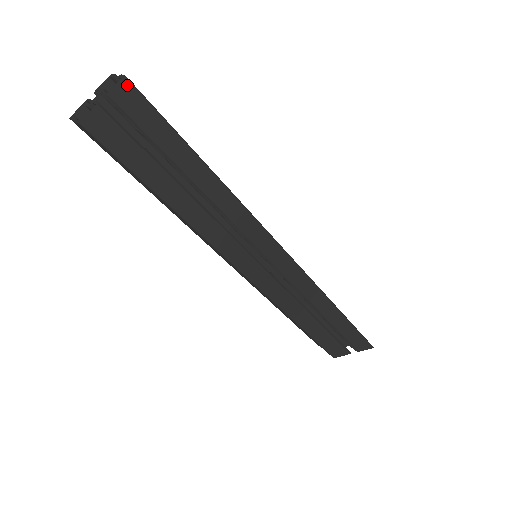
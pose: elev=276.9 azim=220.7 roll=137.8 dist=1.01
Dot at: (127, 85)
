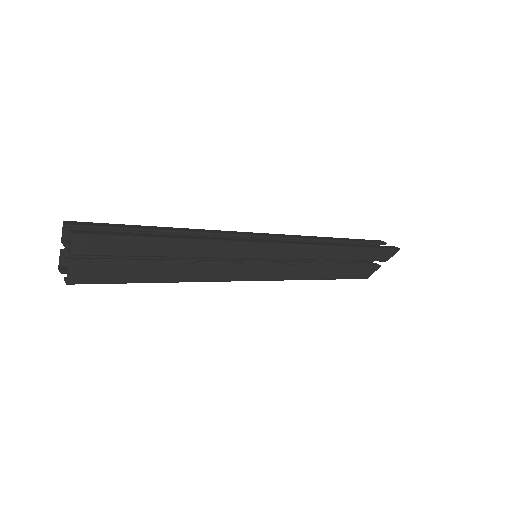
Dot at: (79, 238)
